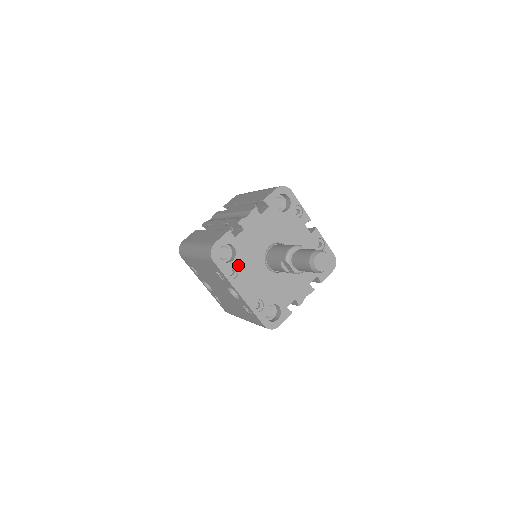
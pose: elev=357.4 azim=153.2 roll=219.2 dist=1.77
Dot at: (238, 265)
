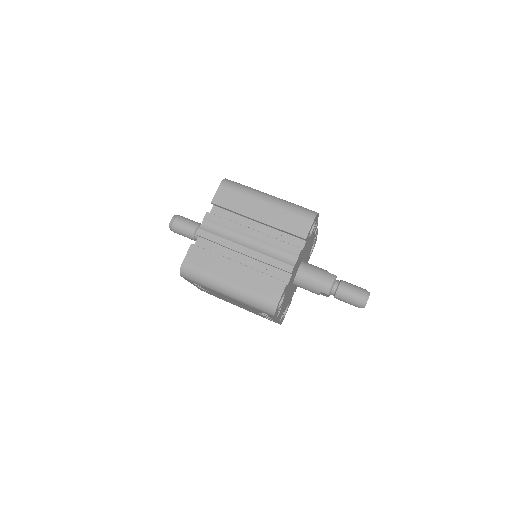
Dot at: occluded
